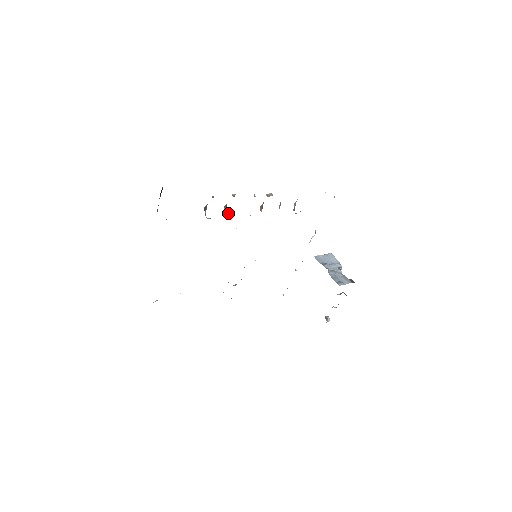
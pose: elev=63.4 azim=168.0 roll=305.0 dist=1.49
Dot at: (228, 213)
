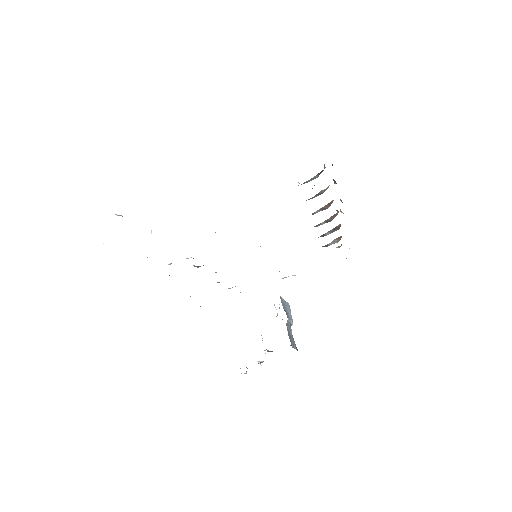
Dot at: occluded
